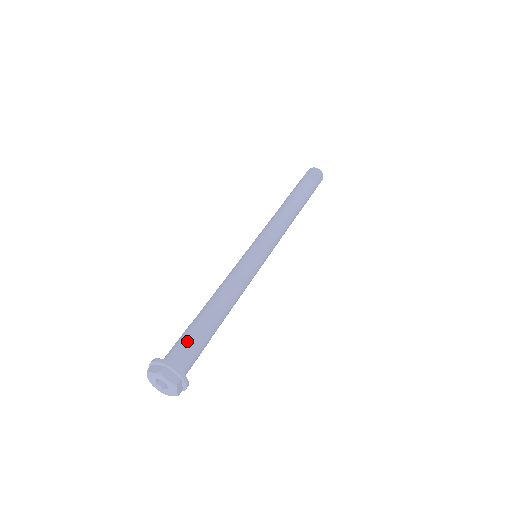
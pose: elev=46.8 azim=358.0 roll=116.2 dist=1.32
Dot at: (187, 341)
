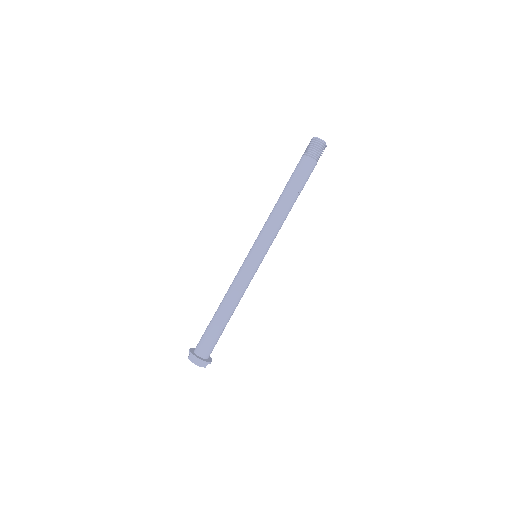
Dot at: (203, 336)
